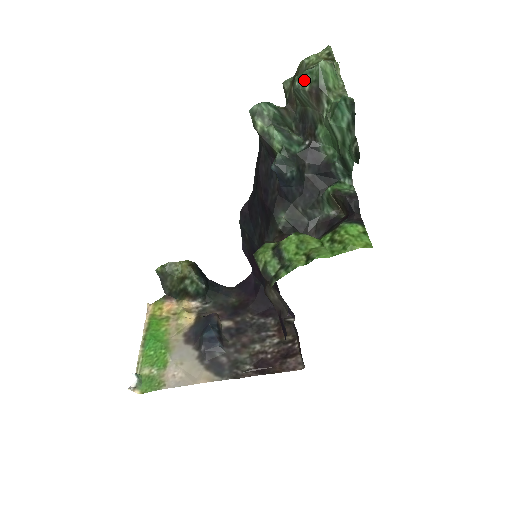
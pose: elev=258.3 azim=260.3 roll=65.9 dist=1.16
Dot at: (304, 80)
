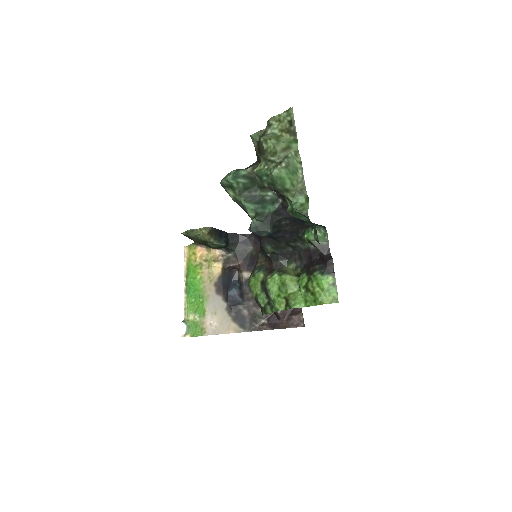
Dot at: (262, 180)
